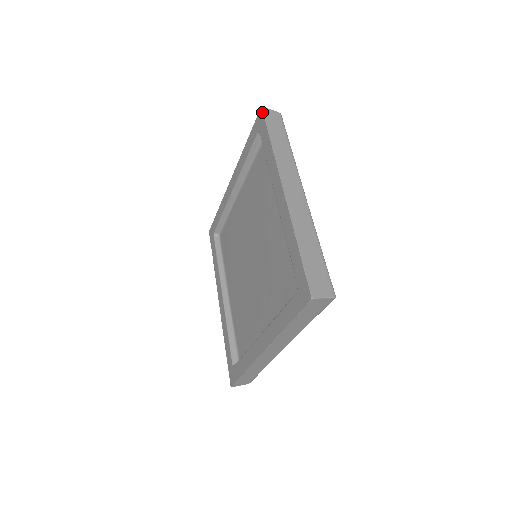
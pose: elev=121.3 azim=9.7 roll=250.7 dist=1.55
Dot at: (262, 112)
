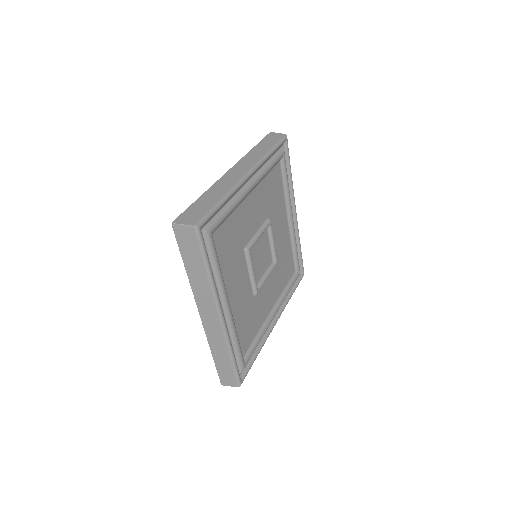
Dot at: (268, 135)
